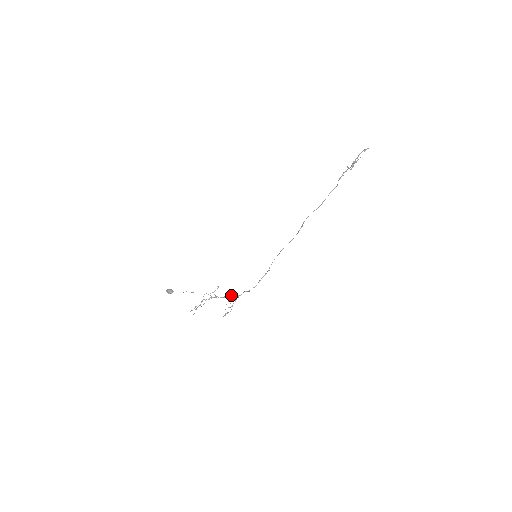
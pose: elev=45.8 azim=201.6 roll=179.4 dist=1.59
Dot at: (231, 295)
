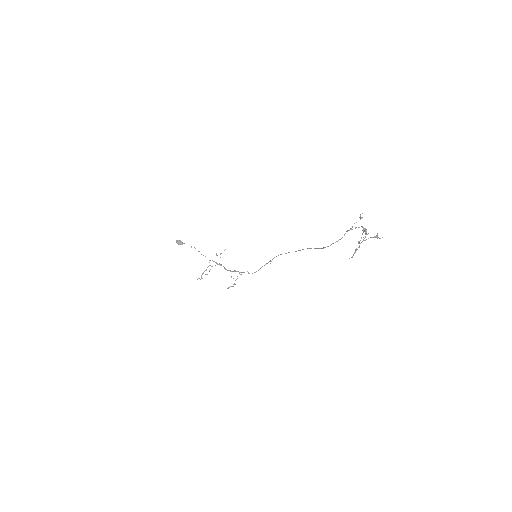
Dot at: (234, 271)
